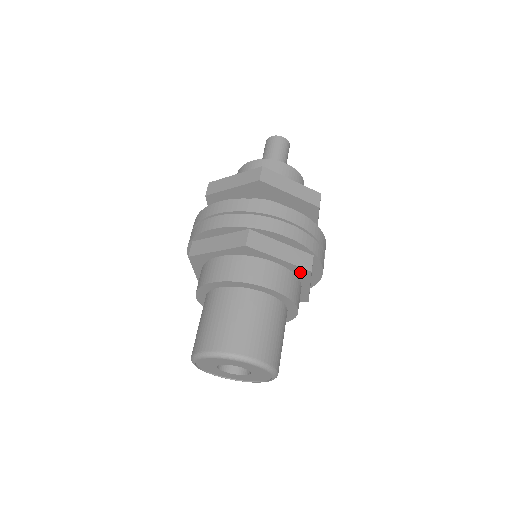
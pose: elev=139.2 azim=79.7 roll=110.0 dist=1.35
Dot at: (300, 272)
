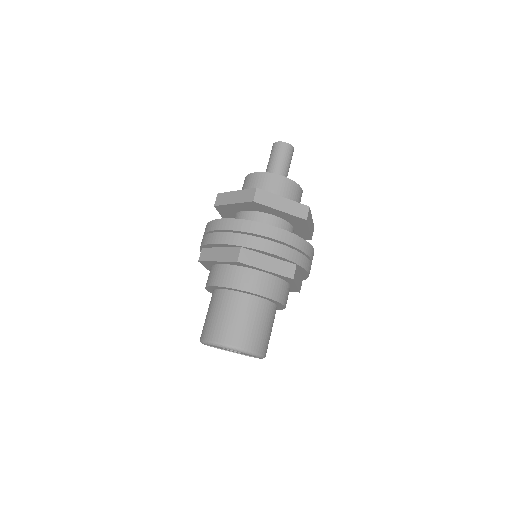
Dot at: (285, 278)
